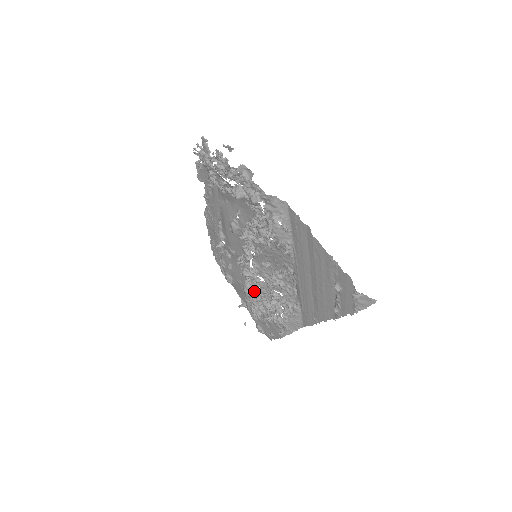
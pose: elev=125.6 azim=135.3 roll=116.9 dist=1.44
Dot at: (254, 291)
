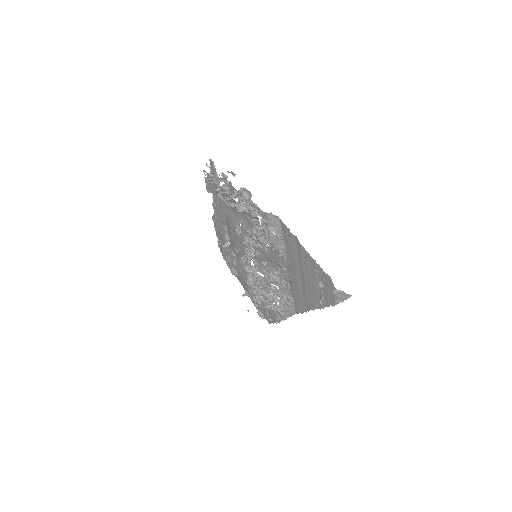
Dot at: occluded
